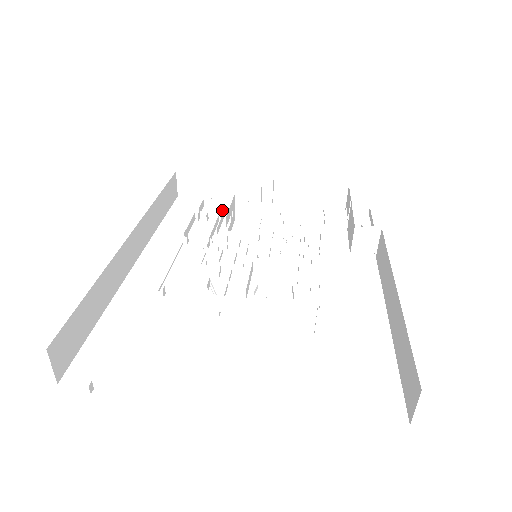
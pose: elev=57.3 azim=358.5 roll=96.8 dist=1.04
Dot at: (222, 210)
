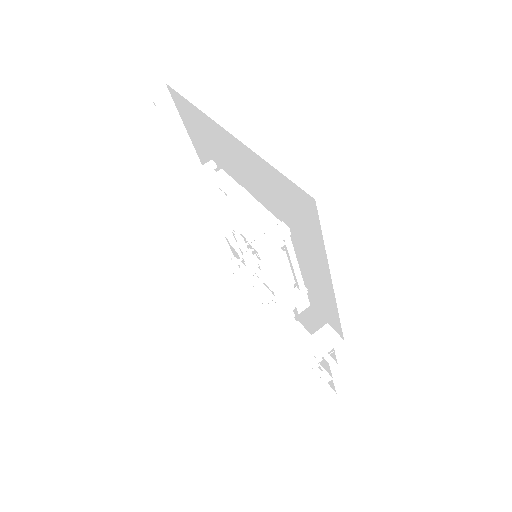
Dot at: occluded
